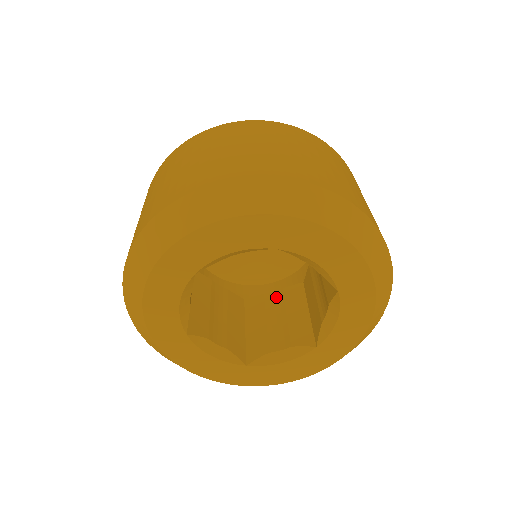
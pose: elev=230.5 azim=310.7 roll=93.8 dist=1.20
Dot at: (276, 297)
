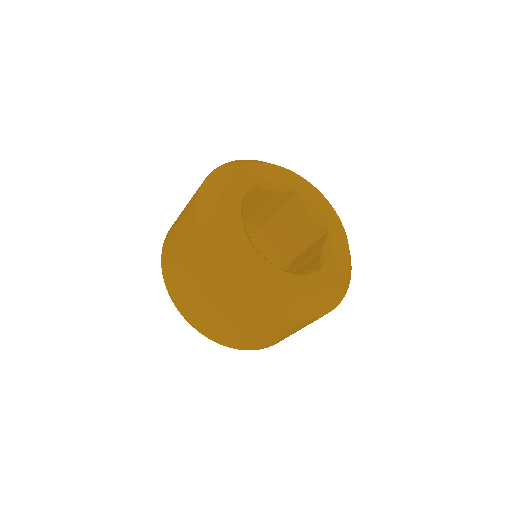
Dot at: occluded
